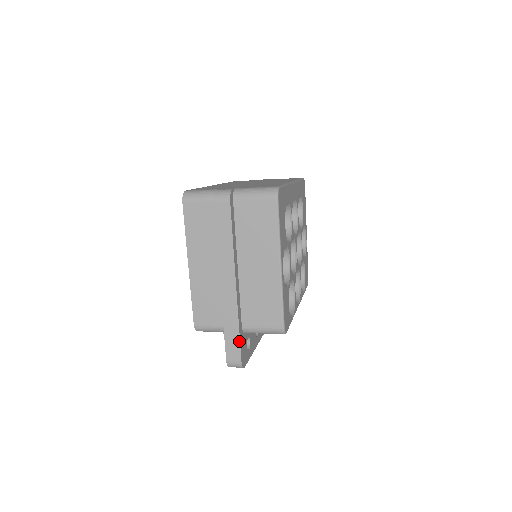
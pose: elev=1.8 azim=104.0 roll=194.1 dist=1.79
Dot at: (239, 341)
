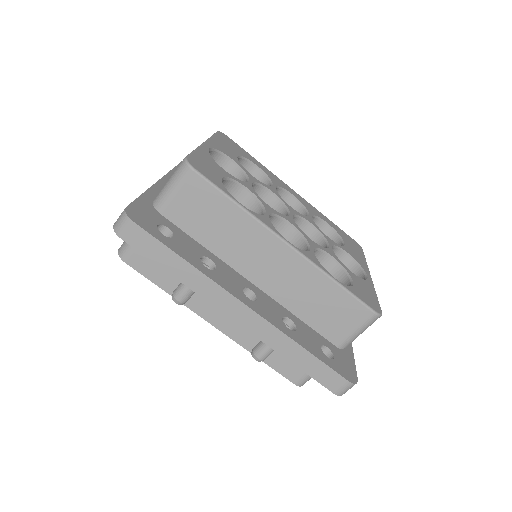
Dot at: (137, 199)
